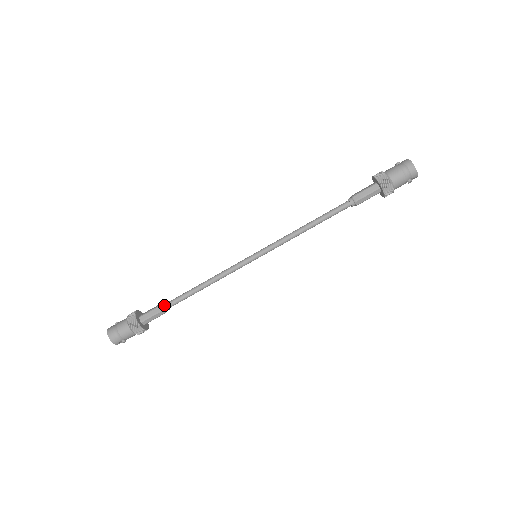
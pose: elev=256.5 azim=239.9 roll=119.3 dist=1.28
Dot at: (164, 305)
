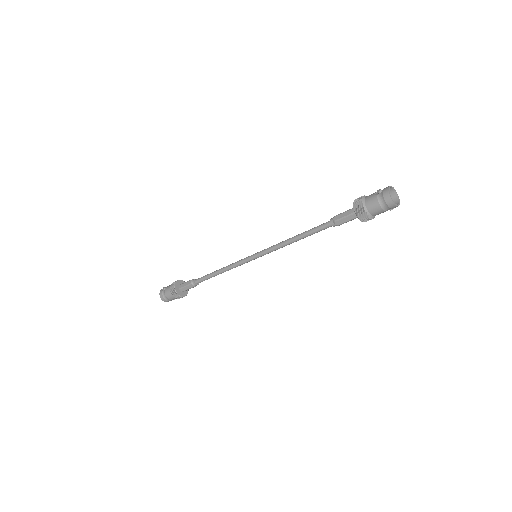
Dot at: (194, 284)
